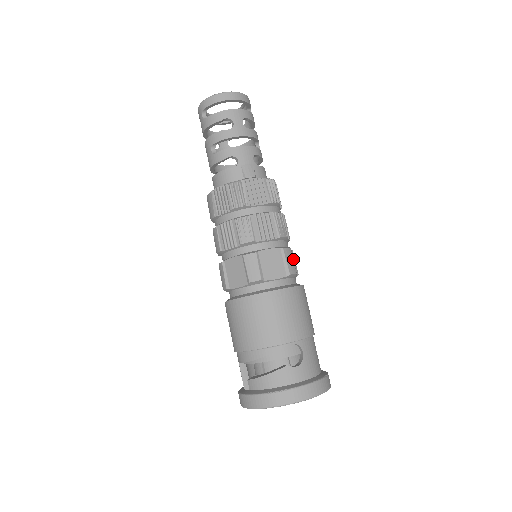
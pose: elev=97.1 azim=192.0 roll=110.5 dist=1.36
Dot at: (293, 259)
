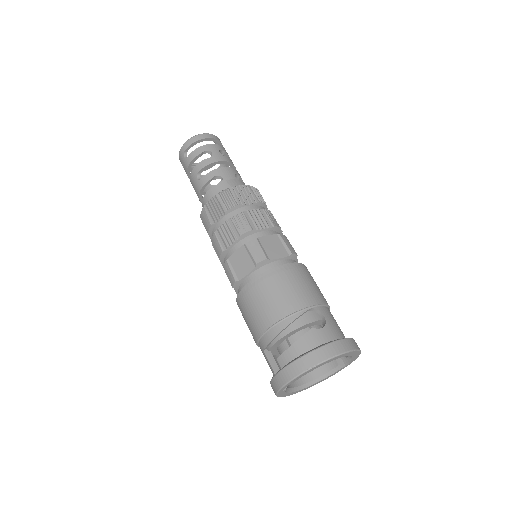
Dot at: occluded
